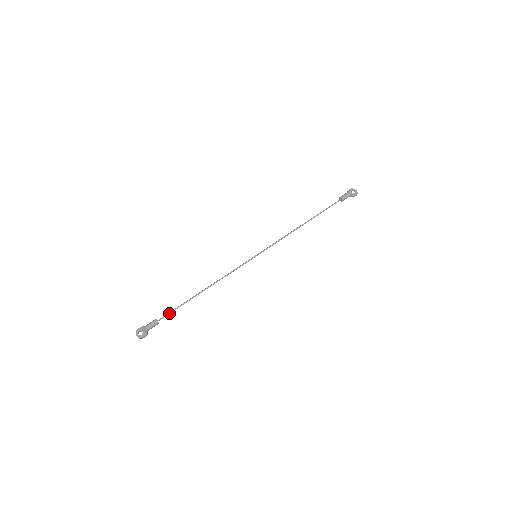
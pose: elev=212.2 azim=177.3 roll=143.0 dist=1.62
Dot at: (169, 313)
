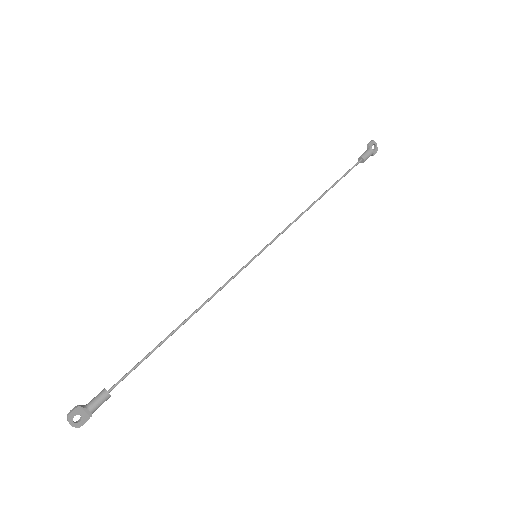
Dot at: occluded
